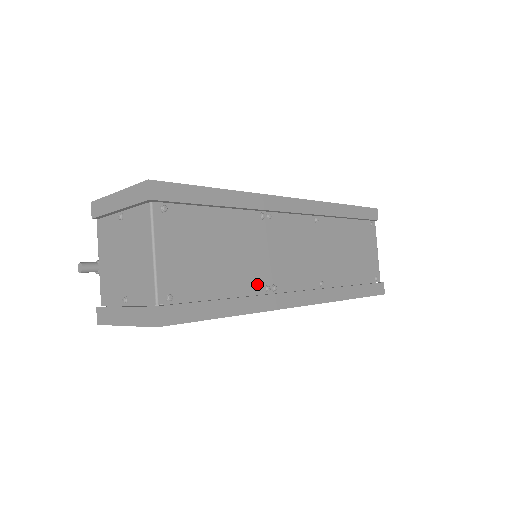
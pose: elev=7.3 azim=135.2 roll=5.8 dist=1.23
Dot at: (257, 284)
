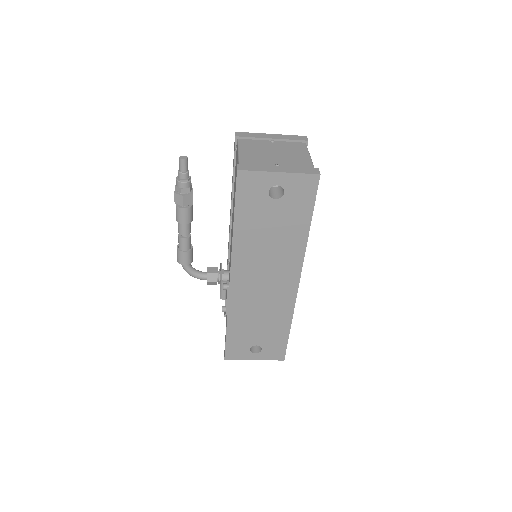
Dot at: occluded
